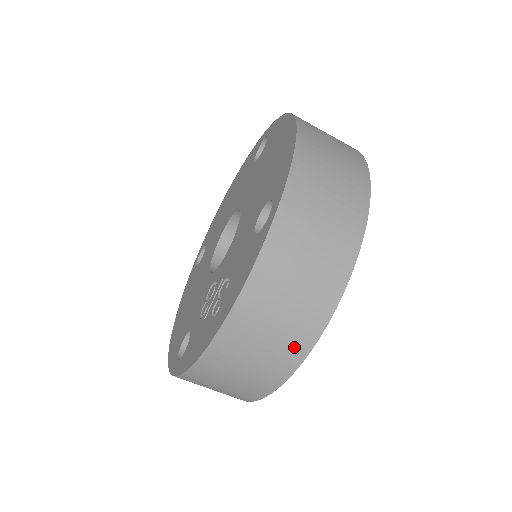
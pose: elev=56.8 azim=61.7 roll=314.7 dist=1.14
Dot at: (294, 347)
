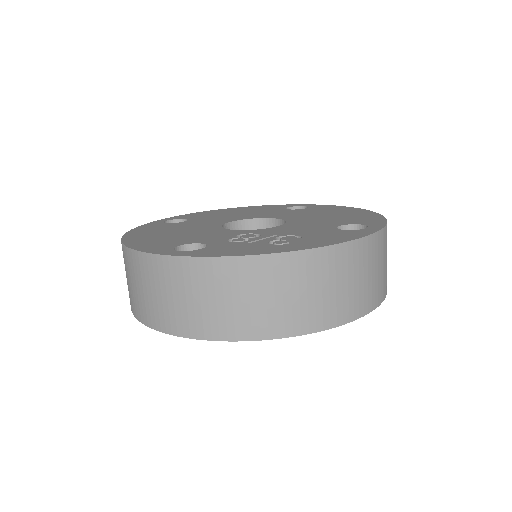
Dot at: (320, 316)
